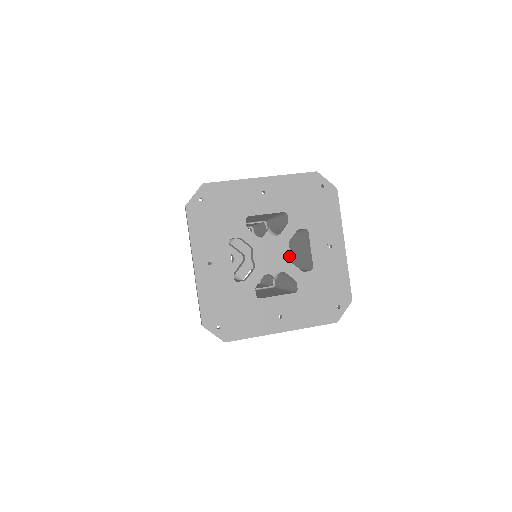
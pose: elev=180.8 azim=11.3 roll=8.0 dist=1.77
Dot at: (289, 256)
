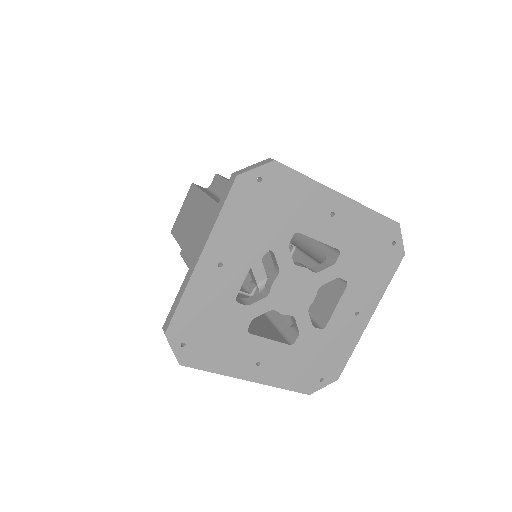
Dot at: (311, 302)
